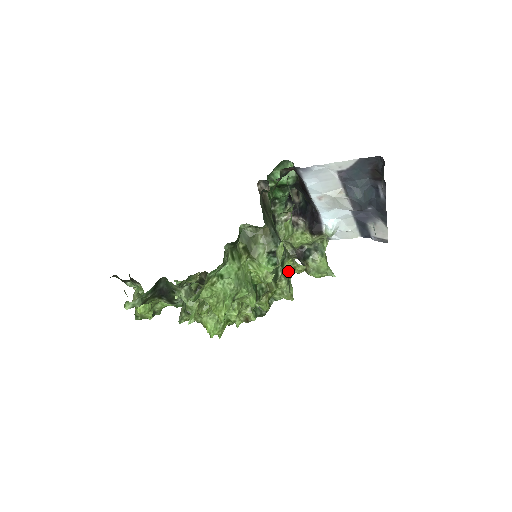
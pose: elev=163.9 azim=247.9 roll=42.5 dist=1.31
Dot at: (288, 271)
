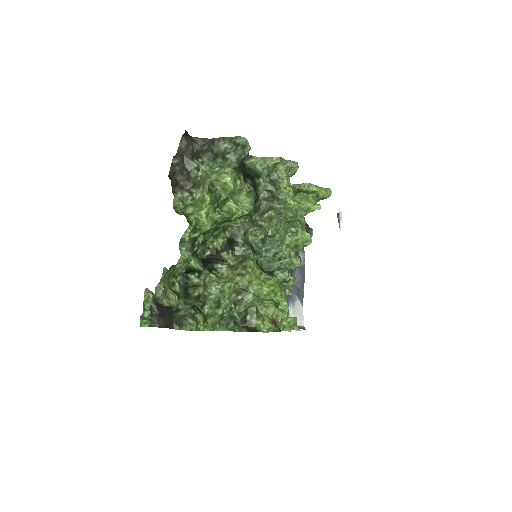
Dot at: (289, 272)
